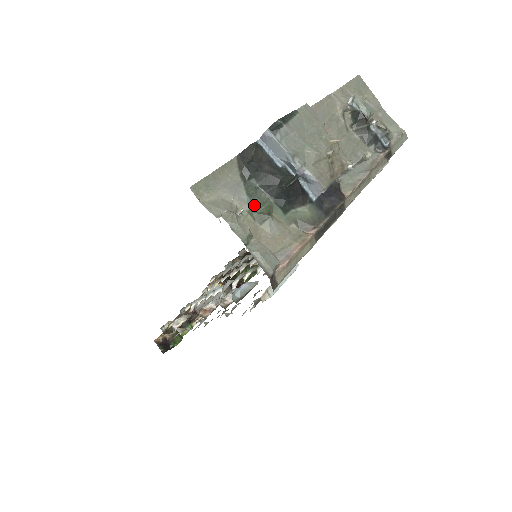
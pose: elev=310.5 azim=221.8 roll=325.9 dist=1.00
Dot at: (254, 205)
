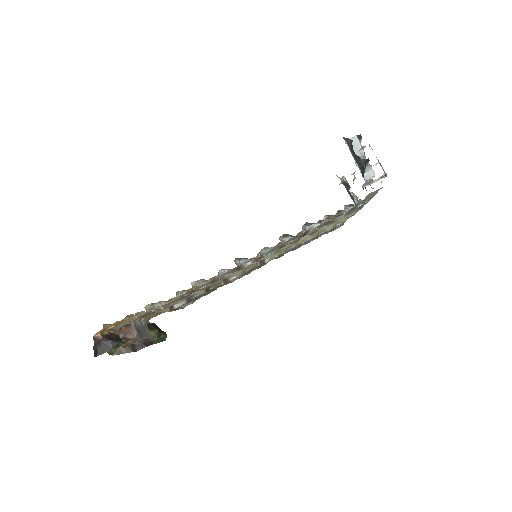
Dot at: occluded
